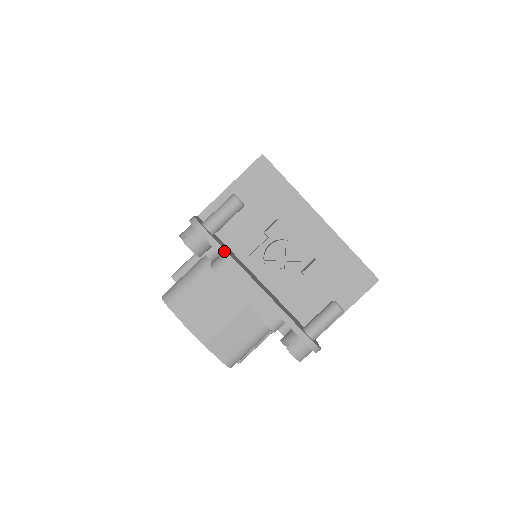
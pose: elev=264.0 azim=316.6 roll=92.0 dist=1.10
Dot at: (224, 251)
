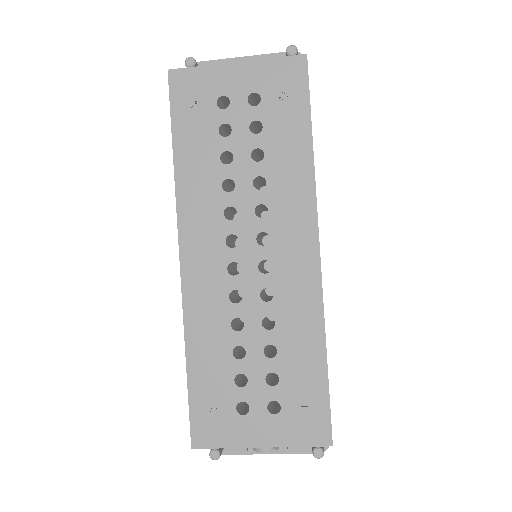
Dot at: (238, 454)
